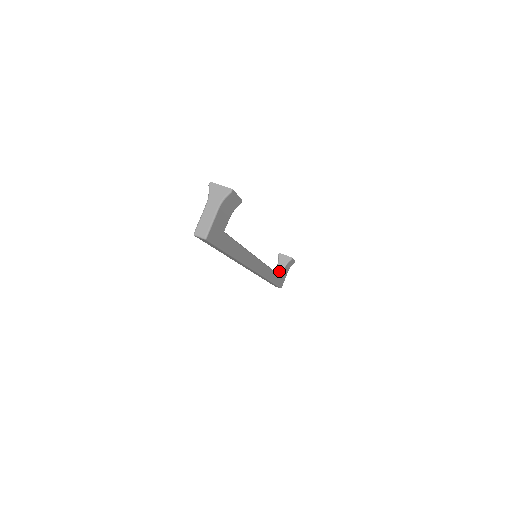
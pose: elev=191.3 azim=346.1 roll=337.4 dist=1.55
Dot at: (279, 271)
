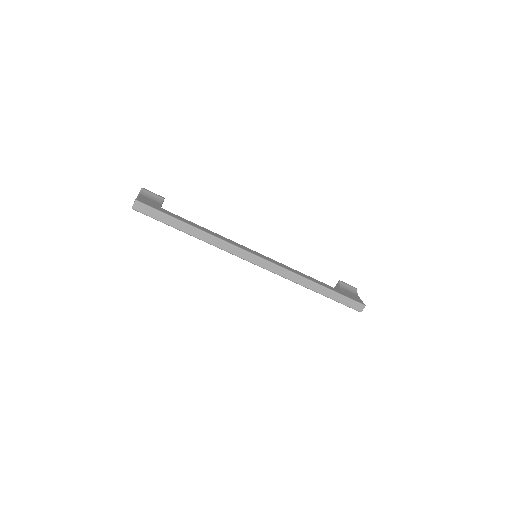
Dot at: occluded
